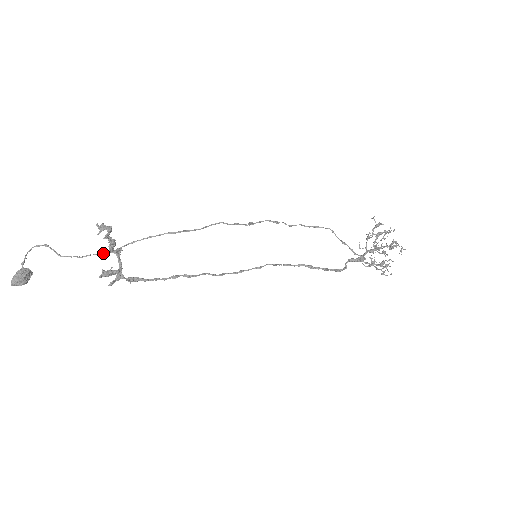
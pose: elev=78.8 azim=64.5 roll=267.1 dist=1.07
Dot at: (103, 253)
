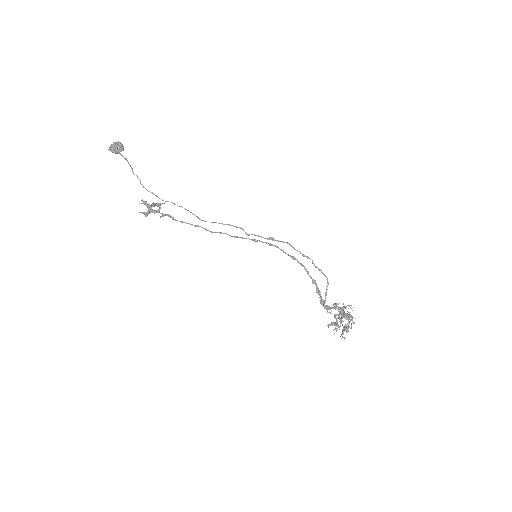
Dot at: (154, 194)
